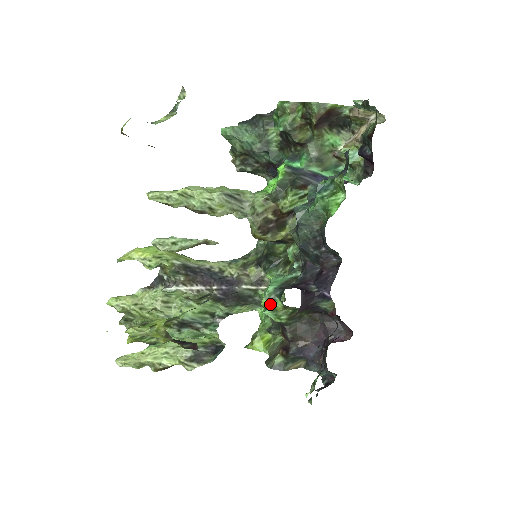
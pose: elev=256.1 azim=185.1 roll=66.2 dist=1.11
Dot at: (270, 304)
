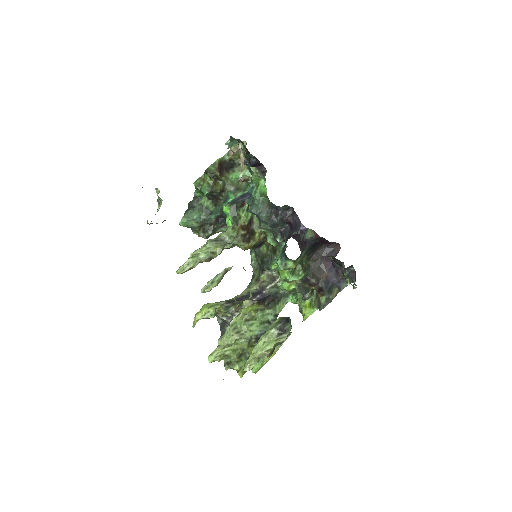
Dot at: occluded
